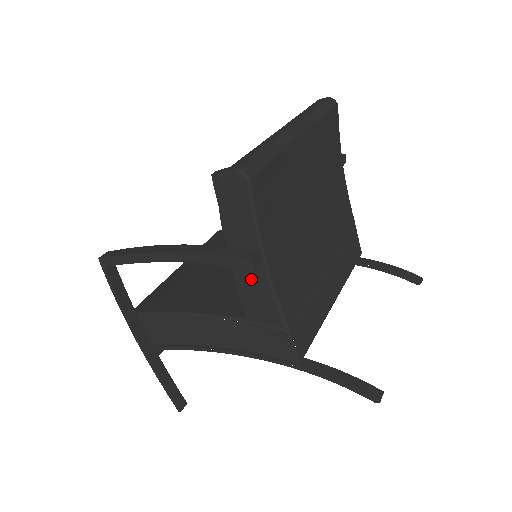
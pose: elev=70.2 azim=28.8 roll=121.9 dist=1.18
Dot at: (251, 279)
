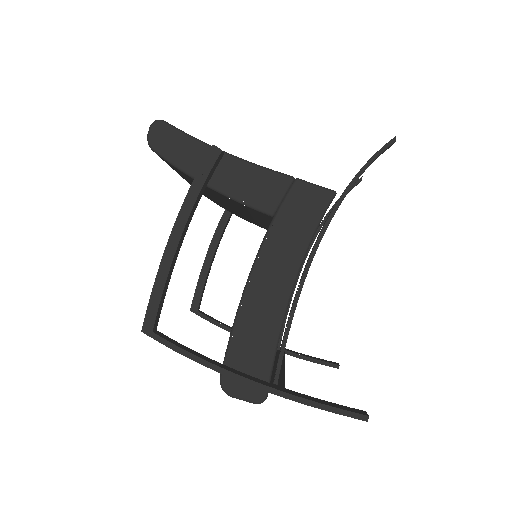
Dot at: (235, 178)
